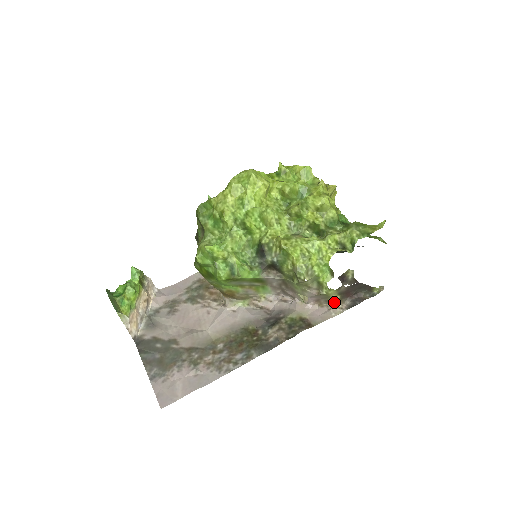
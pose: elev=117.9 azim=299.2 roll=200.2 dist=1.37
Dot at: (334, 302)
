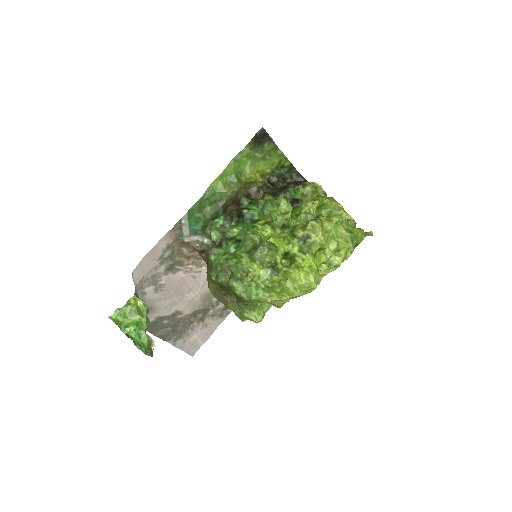
Dot at: occluded
